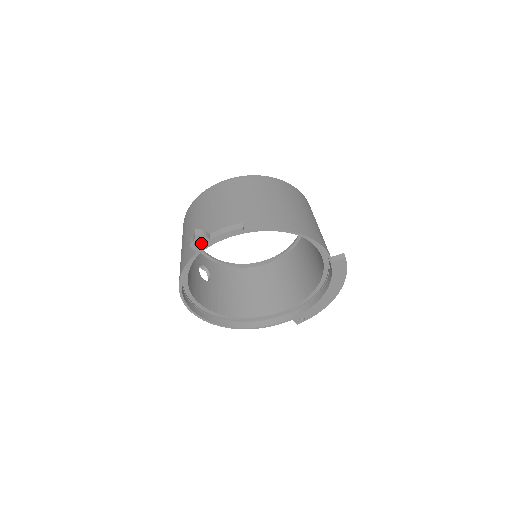
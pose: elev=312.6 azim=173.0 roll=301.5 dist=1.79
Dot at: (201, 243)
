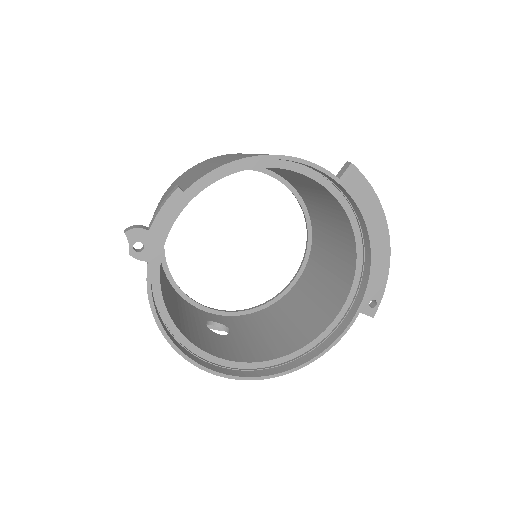
Dot at: (142, 243)
